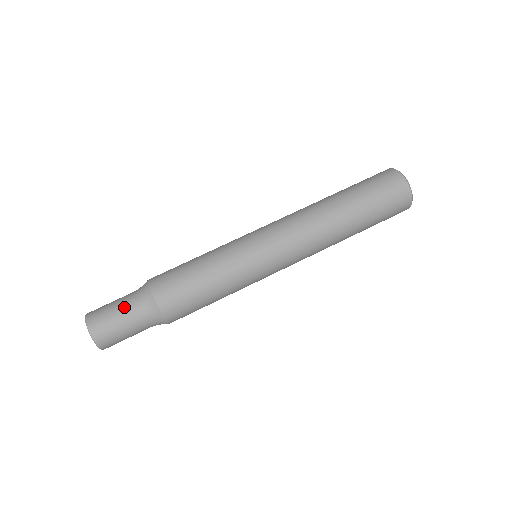
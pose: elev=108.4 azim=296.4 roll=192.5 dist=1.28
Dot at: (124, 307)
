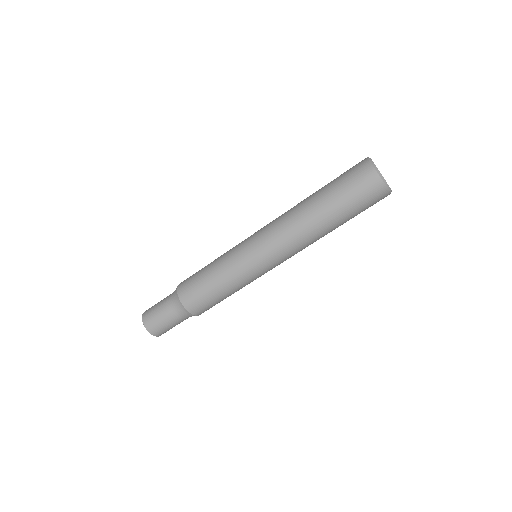
Dot at: (170, 319)
